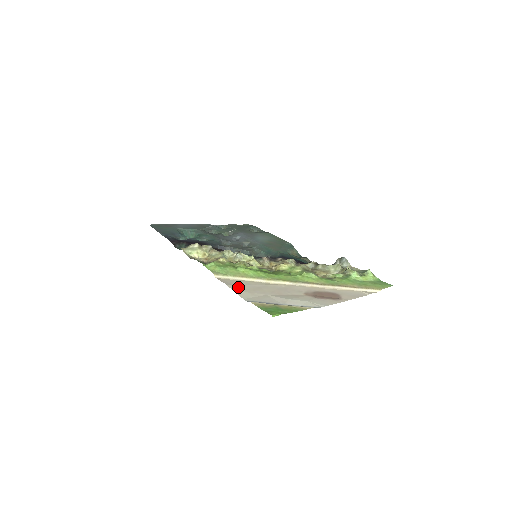
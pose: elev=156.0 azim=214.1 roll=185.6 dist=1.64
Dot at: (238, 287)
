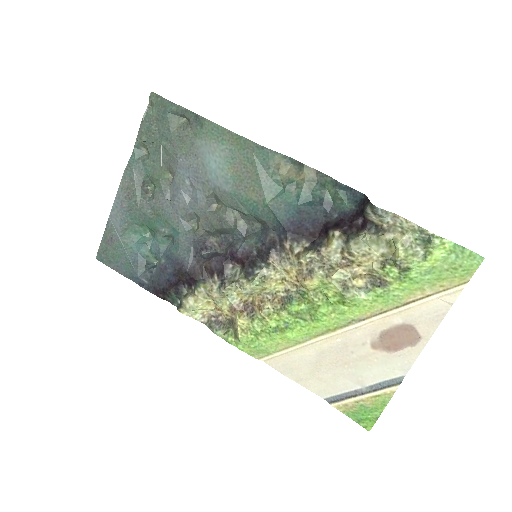
Dot at: (298, 375)
